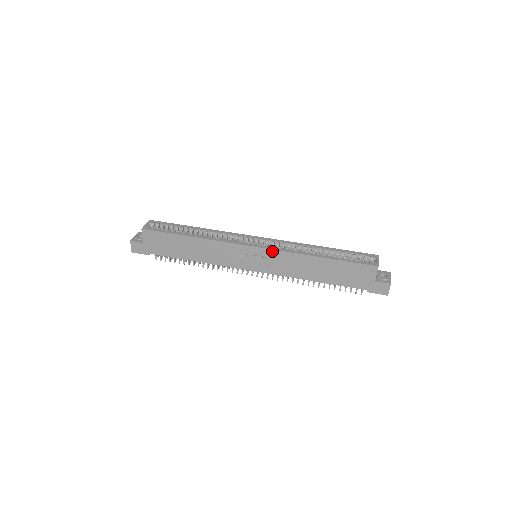
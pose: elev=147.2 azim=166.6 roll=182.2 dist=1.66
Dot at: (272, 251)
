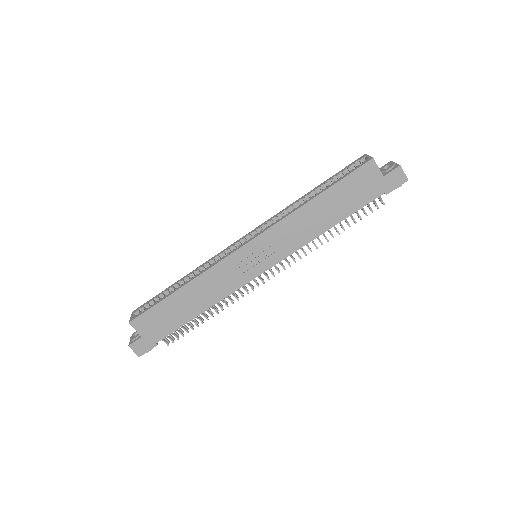
Dot at: (265, 234)
